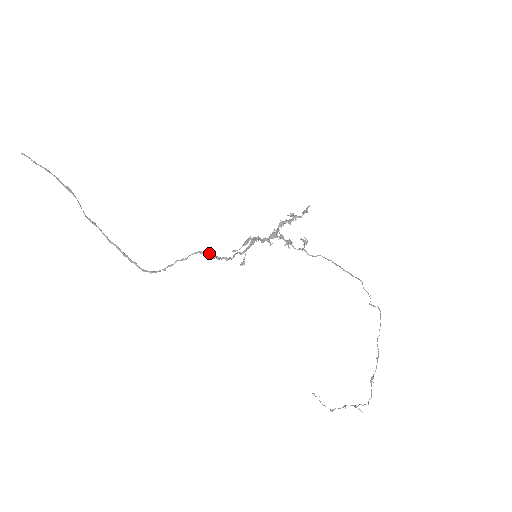
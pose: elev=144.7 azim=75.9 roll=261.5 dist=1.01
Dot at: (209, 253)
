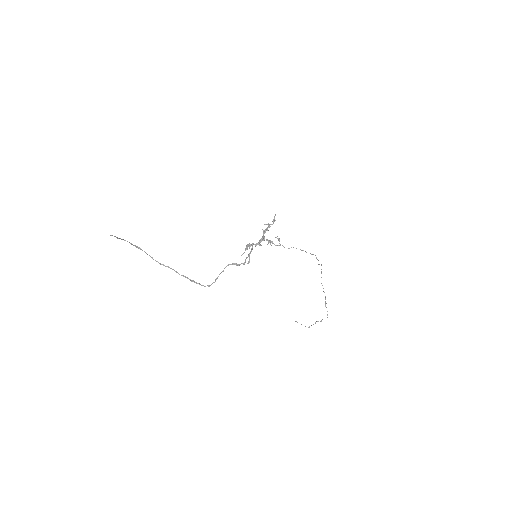
Dot at: (234, 264)
